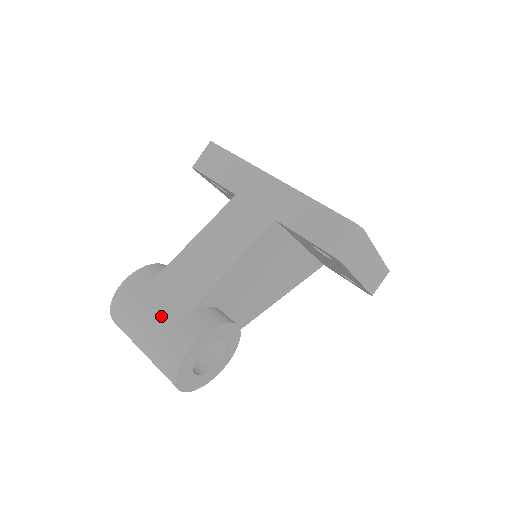
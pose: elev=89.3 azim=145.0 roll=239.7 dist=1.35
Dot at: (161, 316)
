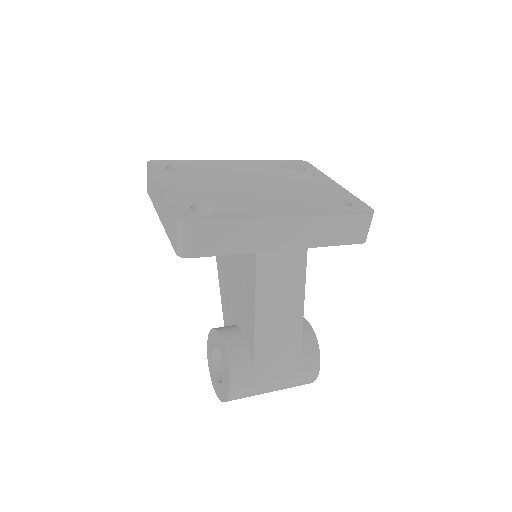
Dot at: (284, 374)
